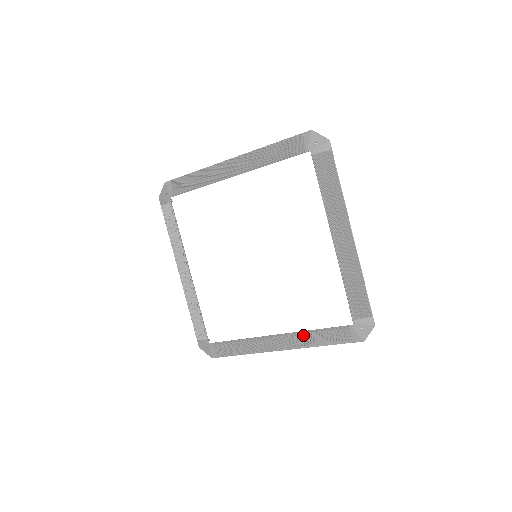
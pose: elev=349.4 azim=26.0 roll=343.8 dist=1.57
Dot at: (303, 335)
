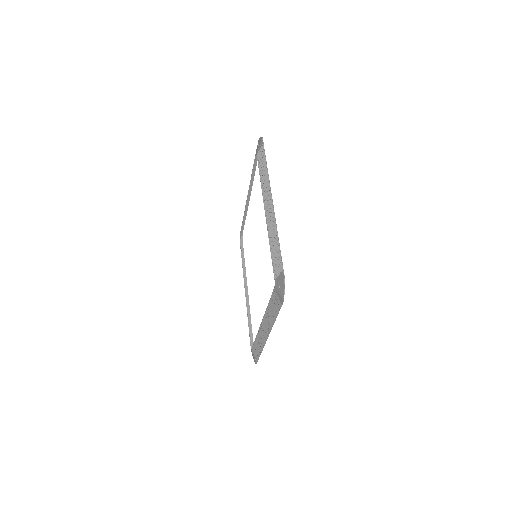
Dot at: (267, 313)
